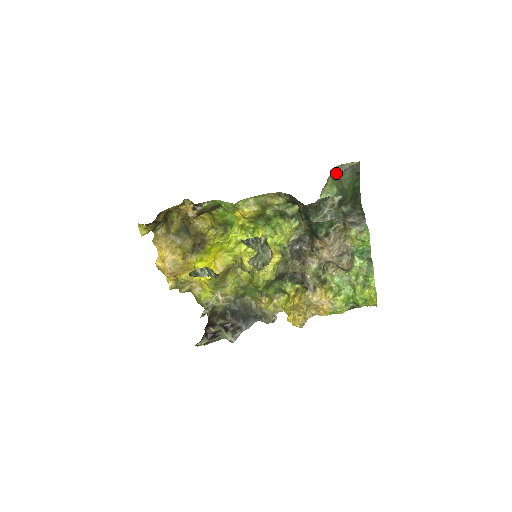
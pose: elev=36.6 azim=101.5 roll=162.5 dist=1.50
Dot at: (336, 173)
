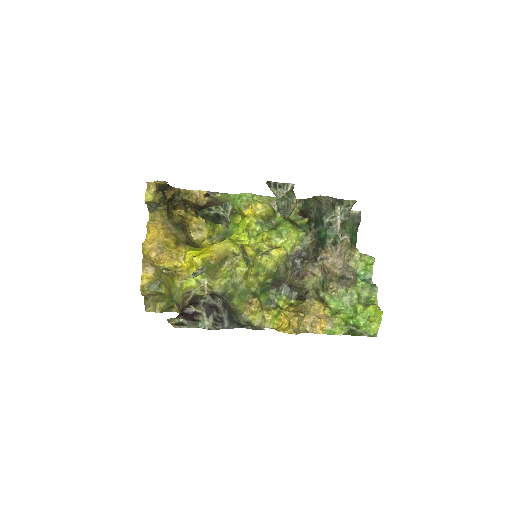
Dot at: occluded
